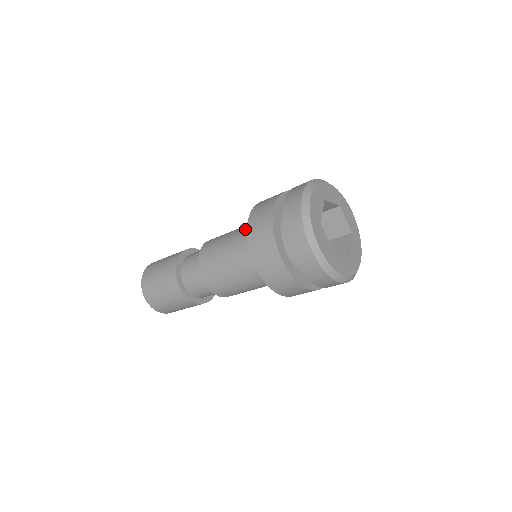
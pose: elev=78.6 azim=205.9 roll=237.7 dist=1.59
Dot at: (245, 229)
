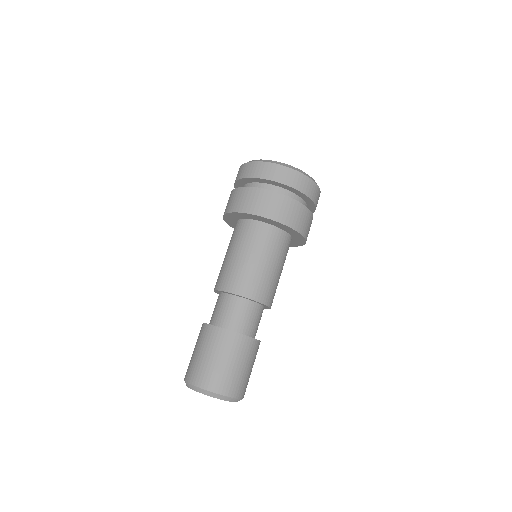
Dot at: (231, 237)
